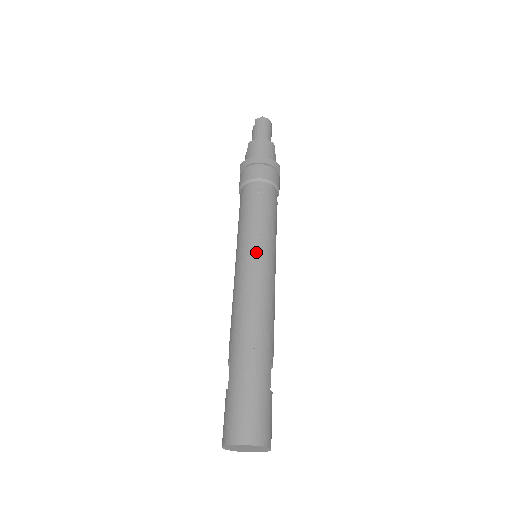
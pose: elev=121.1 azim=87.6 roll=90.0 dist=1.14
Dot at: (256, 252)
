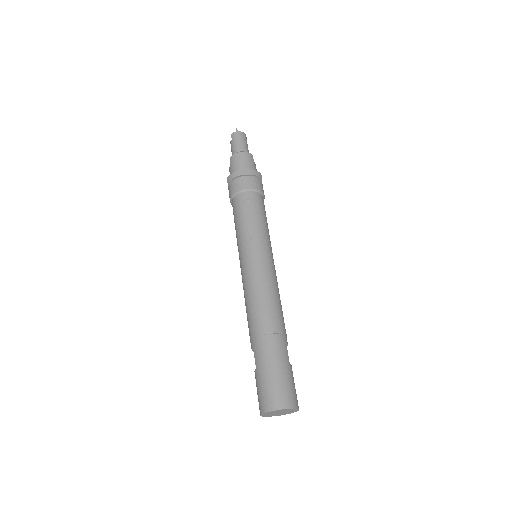
Dot at: (257, 254)
